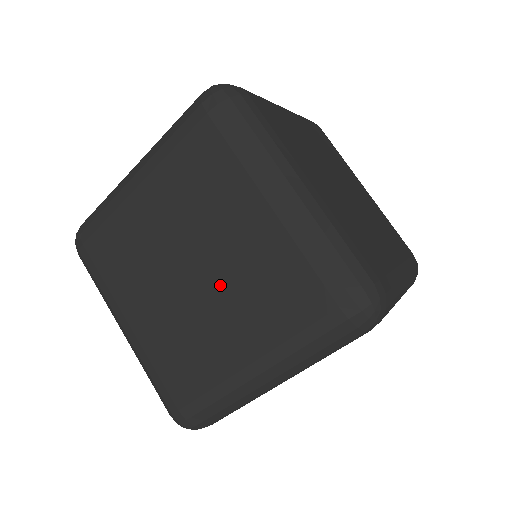
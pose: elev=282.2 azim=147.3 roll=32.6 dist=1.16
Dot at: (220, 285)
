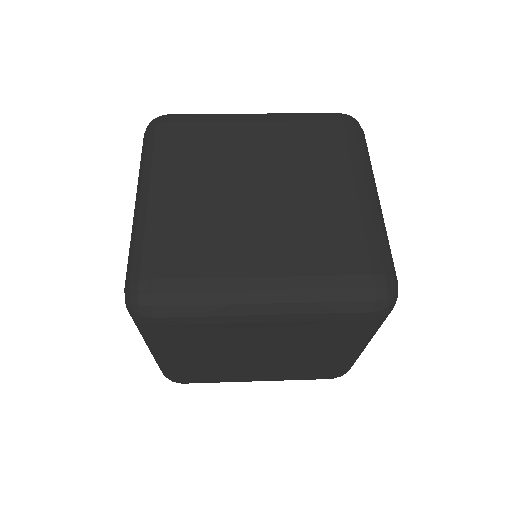
Dot at: (284, 176)
